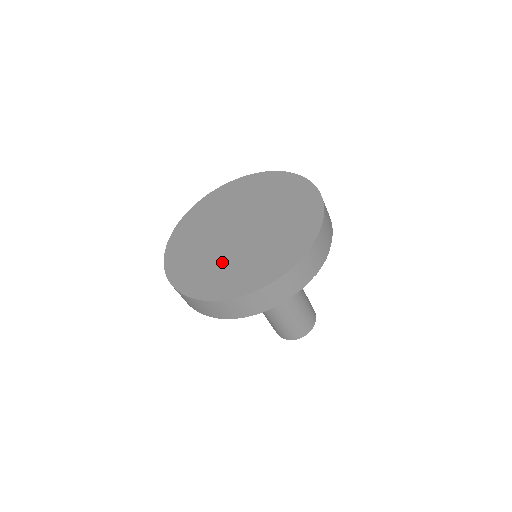
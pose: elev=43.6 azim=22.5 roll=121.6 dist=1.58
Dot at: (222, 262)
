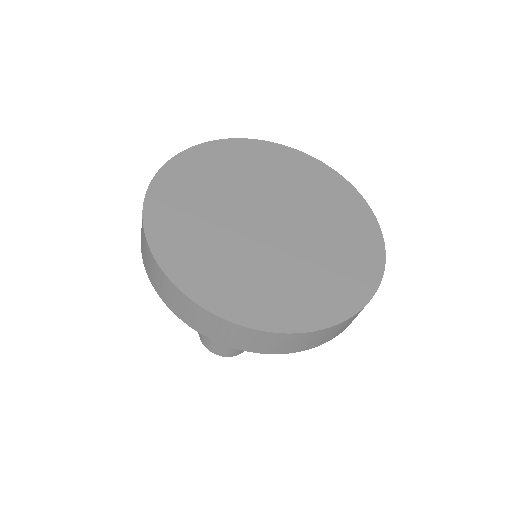
Dot at: (283, 271)
